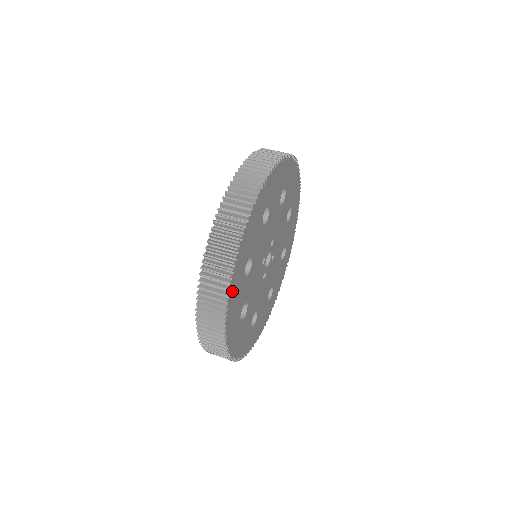
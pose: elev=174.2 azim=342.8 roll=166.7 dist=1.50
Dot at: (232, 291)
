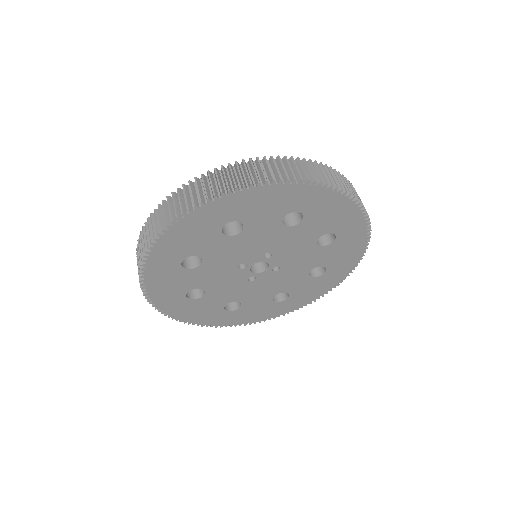
Dot at: (151, 272)
